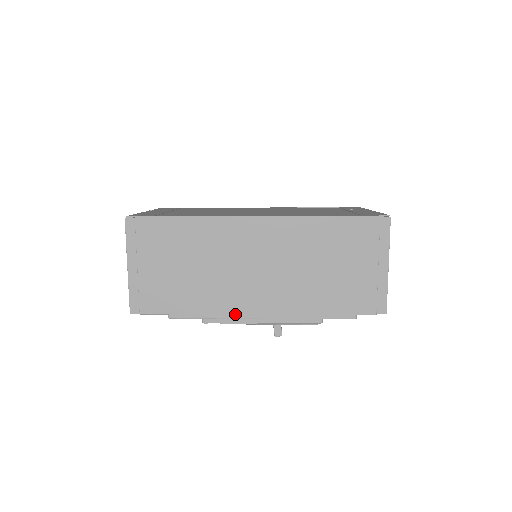
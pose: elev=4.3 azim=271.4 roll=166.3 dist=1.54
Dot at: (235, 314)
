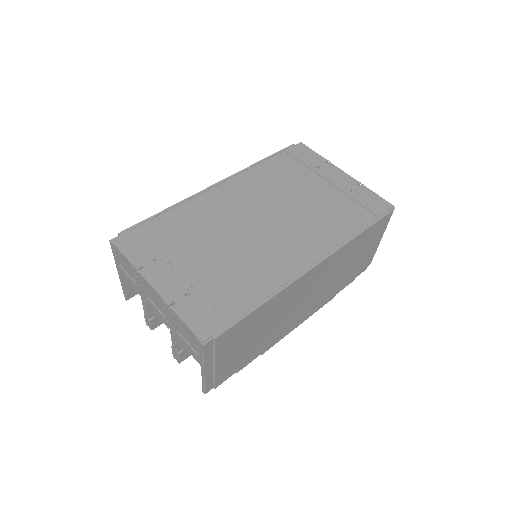
Dot at: (285, 334)
